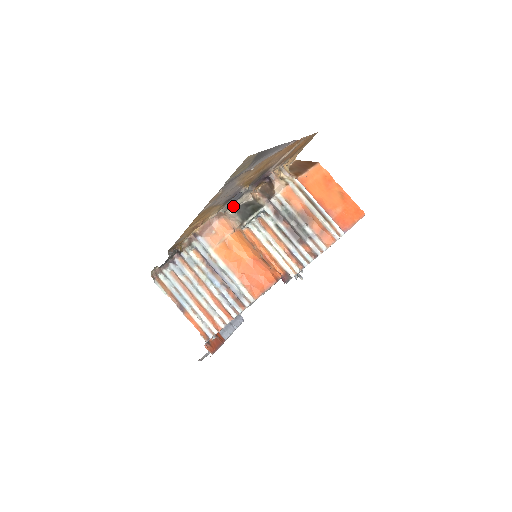
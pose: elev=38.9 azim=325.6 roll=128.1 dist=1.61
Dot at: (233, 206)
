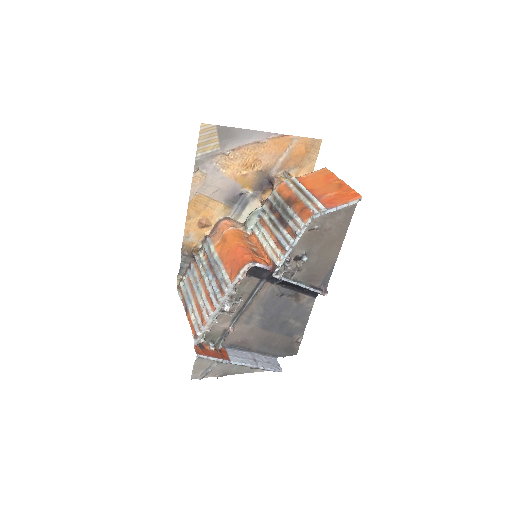
Dot at: (244, 215)
